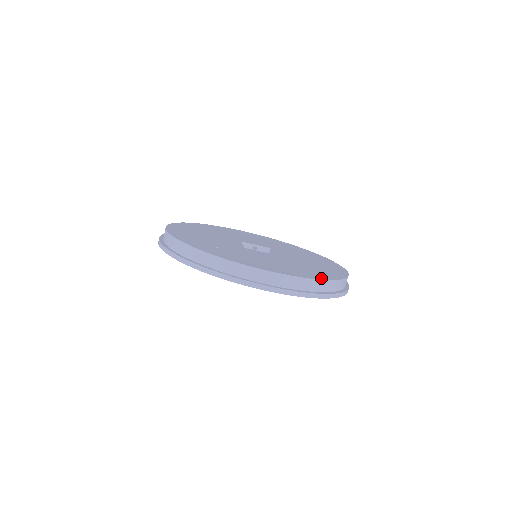
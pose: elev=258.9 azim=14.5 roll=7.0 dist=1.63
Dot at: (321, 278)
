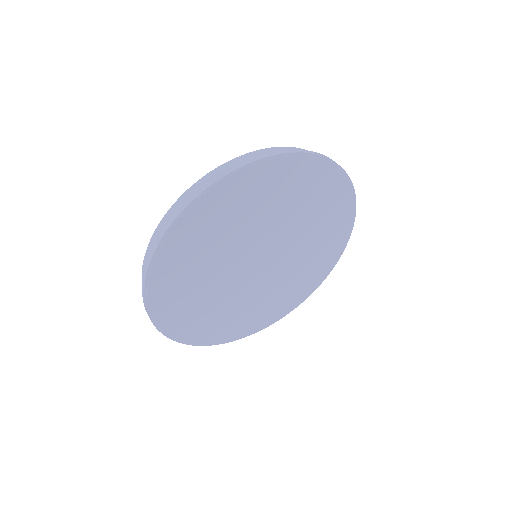
Dot at: occluded
